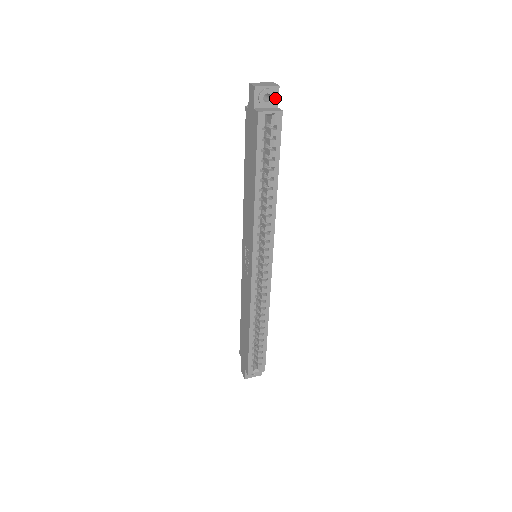
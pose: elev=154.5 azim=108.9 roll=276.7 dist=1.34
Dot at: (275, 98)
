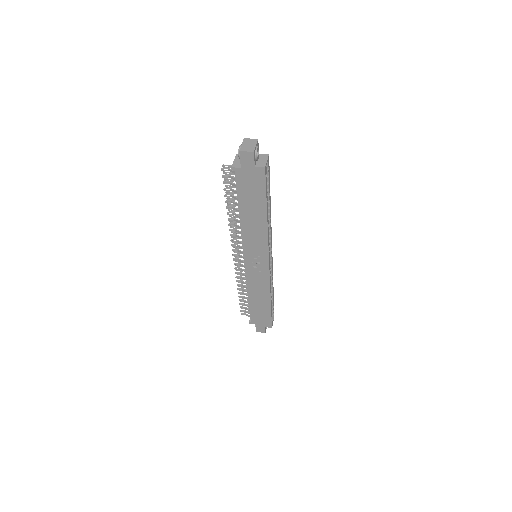
Dot at: (258, 149)
